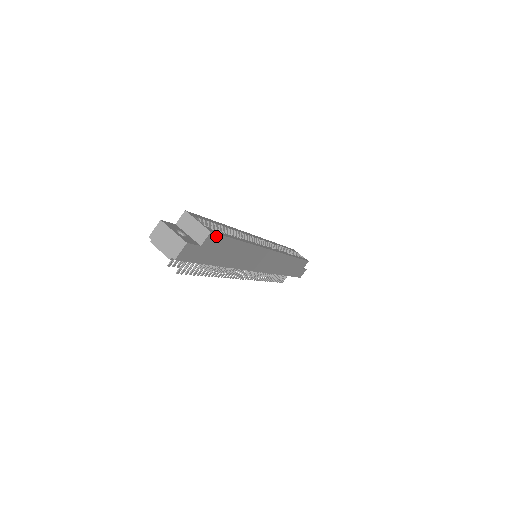
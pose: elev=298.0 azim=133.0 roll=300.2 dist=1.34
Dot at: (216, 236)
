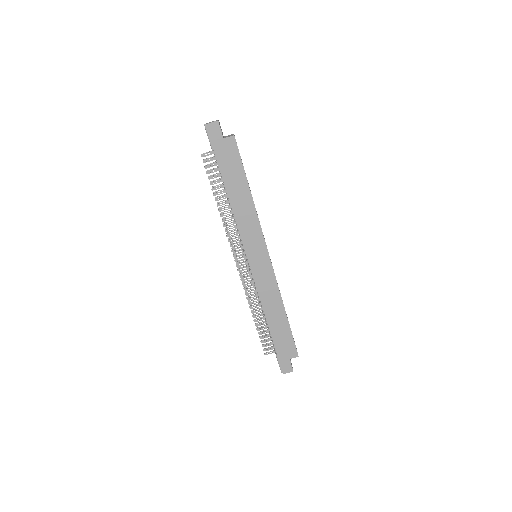
Dot at: (236, 146)
